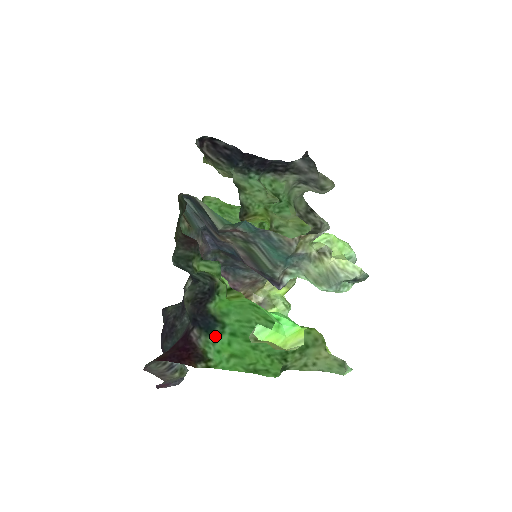
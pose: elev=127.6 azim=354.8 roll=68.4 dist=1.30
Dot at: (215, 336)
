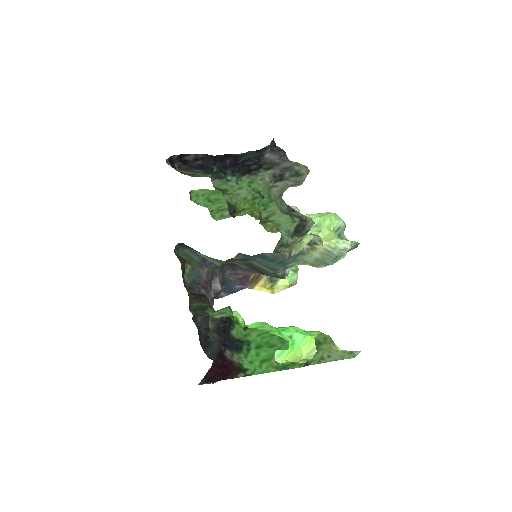
Dot at: (244, 352)
